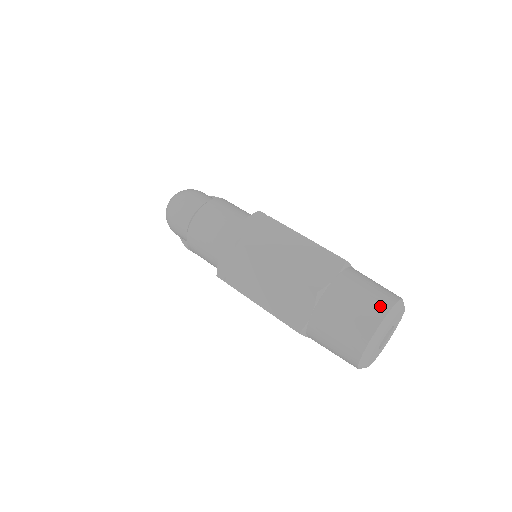
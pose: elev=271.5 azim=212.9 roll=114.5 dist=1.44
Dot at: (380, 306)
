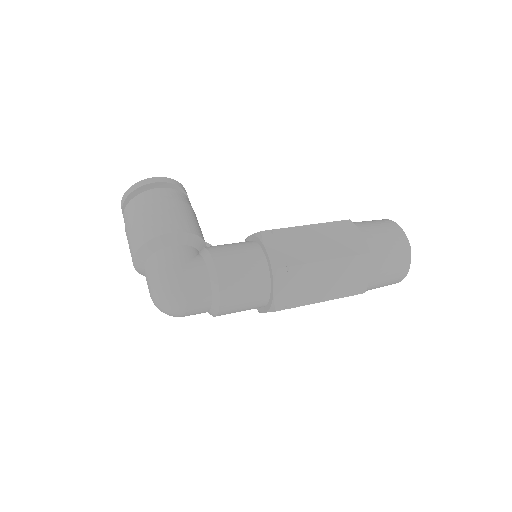
Dot at: (404, 266)
